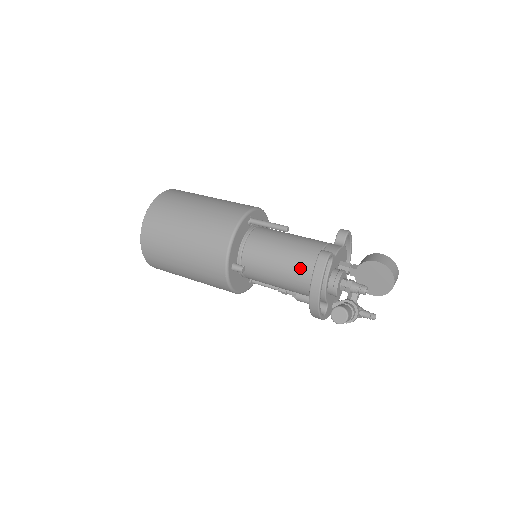
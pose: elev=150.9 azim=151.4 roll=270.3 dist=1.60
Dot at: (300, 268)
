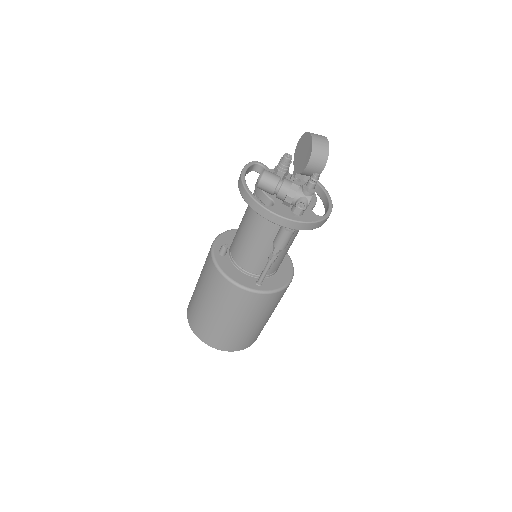
Dot at: occluded
